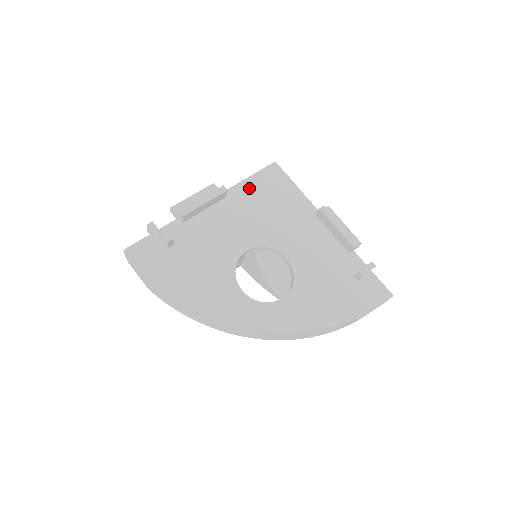
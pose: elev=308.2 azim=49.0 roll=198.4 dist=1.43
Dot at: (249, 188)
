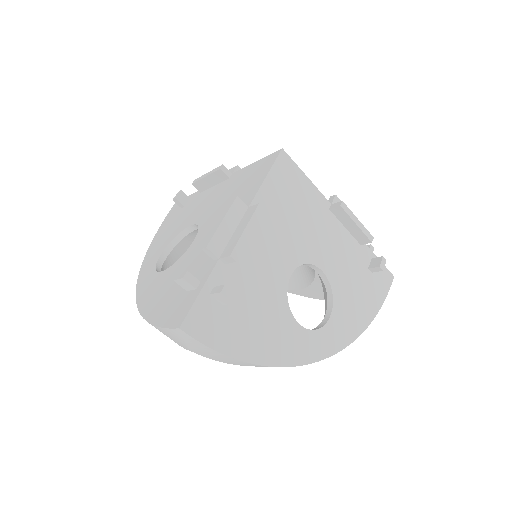
Dot at: (270, 193)
